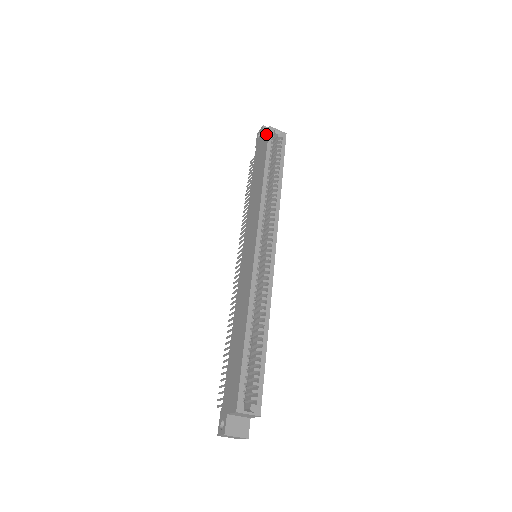
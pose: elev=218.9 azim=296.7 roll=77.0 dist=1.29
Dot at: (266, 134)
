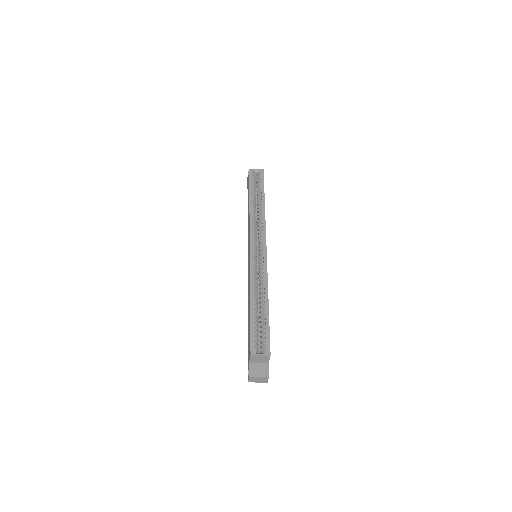
Dot at: occluded
